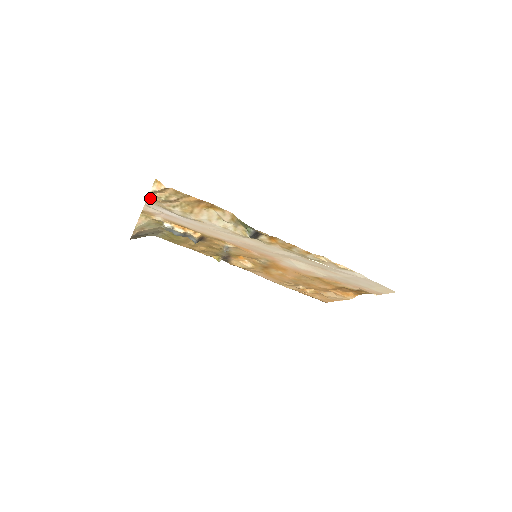
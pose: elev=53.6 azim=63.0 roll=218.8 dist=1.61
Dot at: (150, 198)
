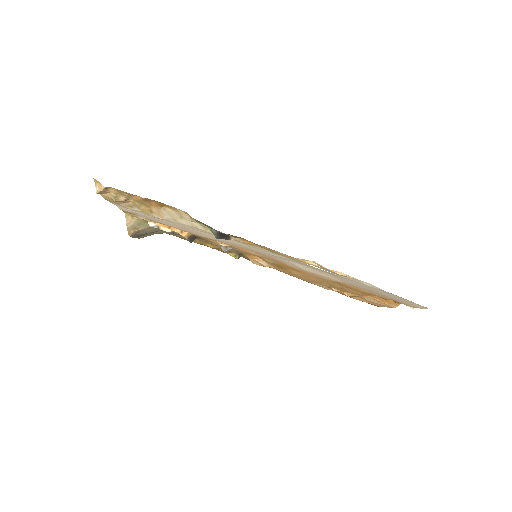
Dot at: (106, 199)
